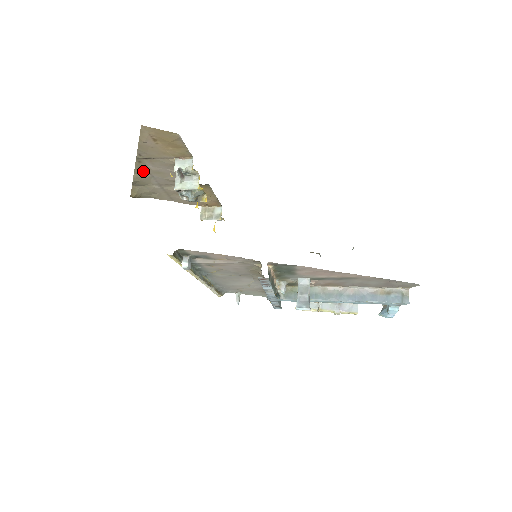
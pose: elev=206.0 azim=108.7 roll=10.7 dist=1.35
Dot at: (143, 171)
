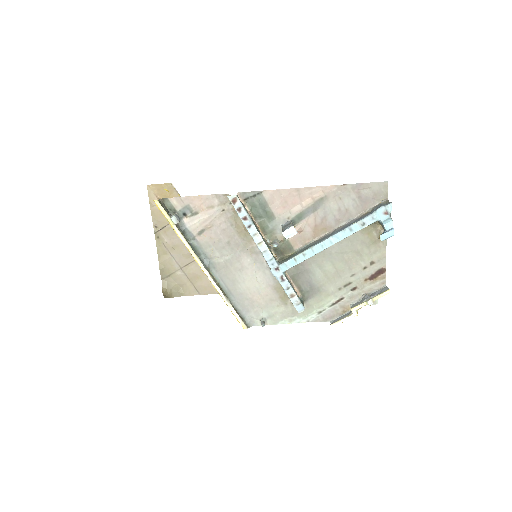
Dot at: (164, 251)
